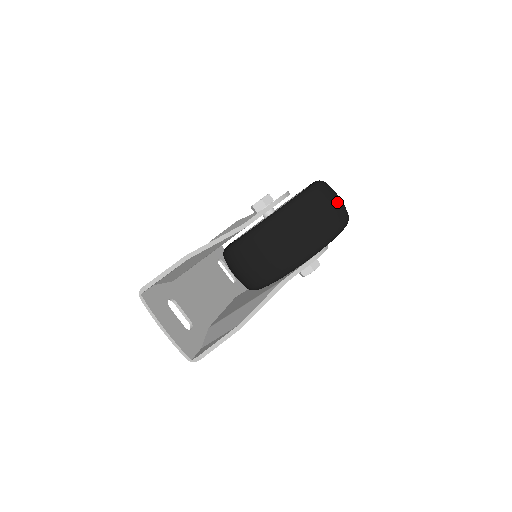
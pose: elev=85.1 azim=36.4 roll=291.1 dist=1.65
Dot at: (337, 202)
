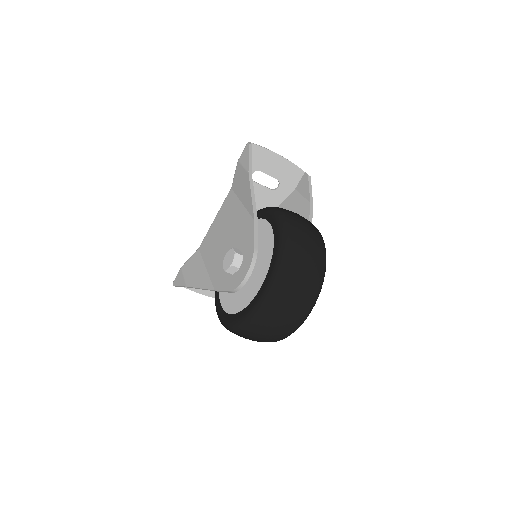
Dot at: (284, 321)
